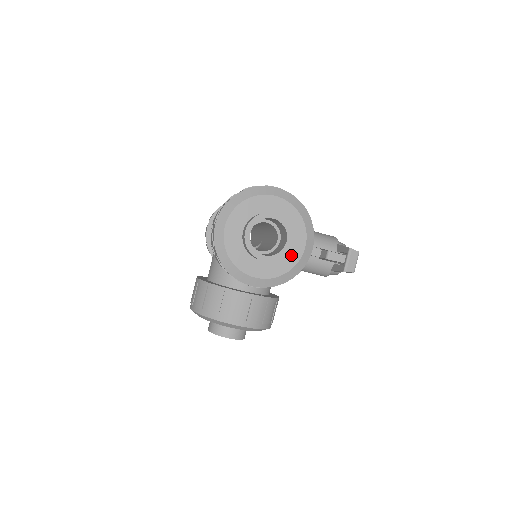
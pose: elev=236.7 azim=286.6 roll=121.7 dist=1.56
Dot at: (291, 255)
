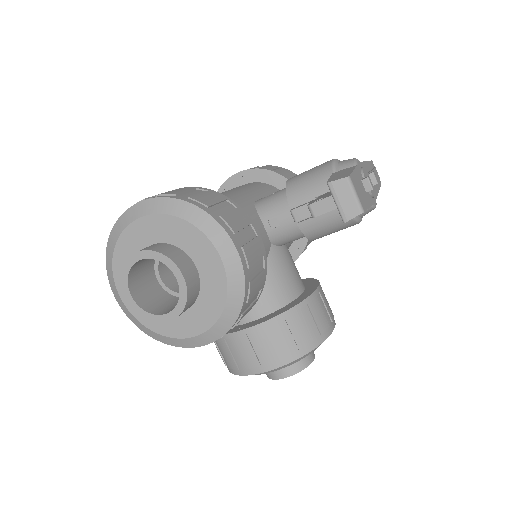
Dot at: (212, 281)
